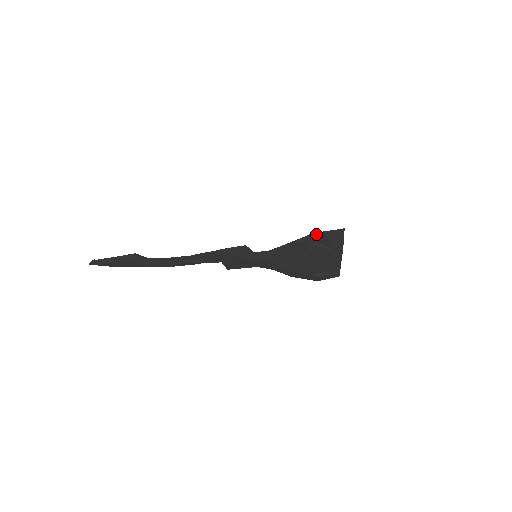
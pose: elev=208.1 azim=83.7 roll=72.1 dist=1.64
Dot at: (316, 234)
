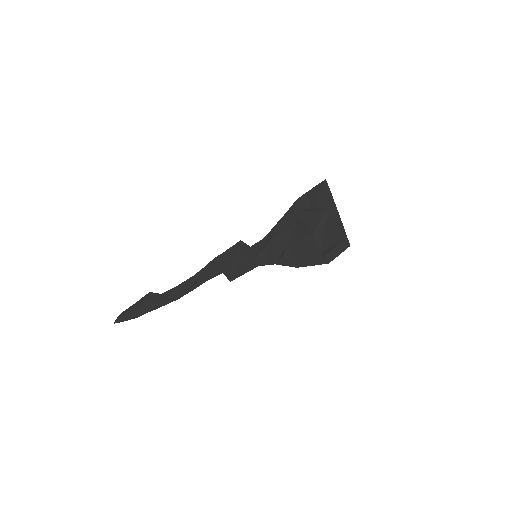
Dot at: (301, 198)
